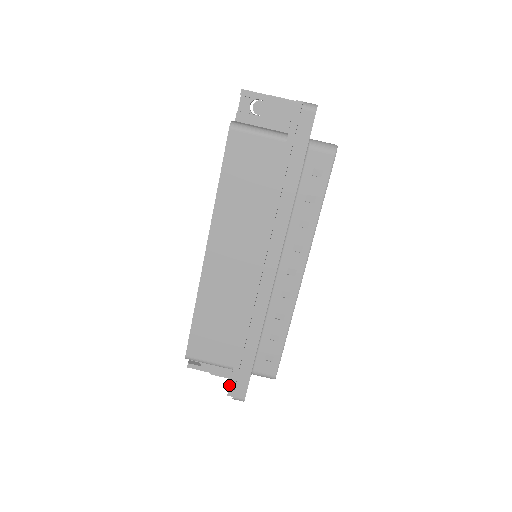
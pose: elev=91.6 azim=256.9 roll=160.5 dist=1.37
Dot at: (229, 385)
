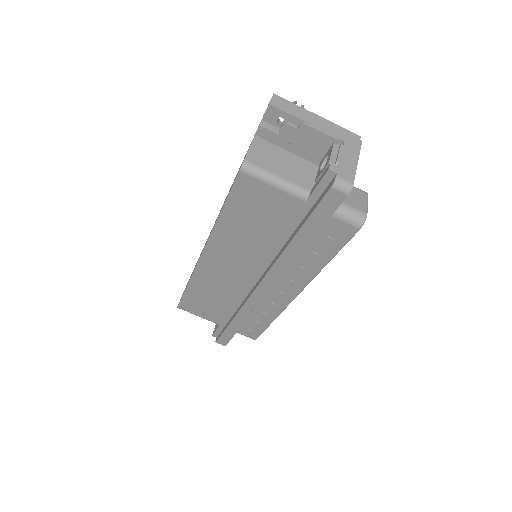
Dot at: (214, 332)
